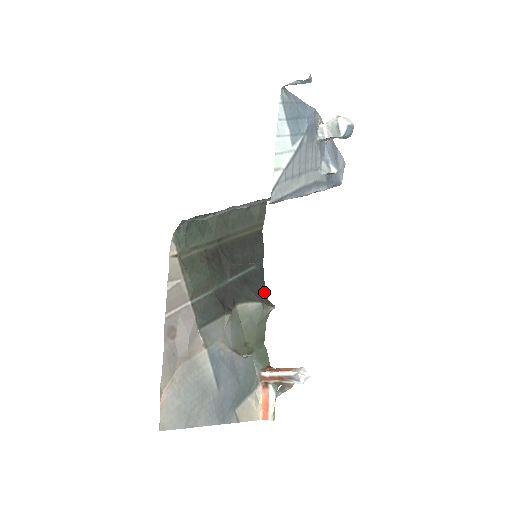
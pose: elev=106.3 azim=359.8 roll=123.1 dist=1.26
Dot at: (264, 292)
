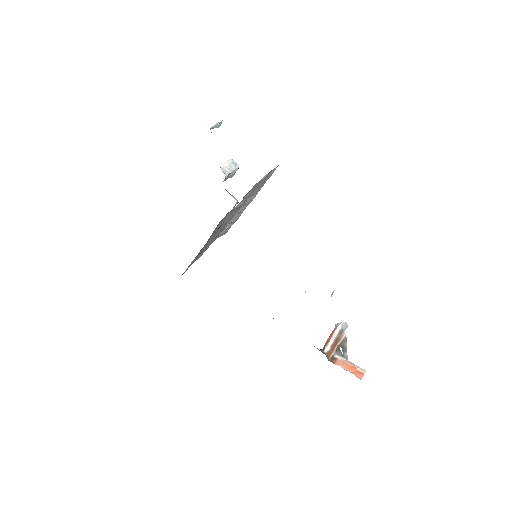
Dot at: occluded
